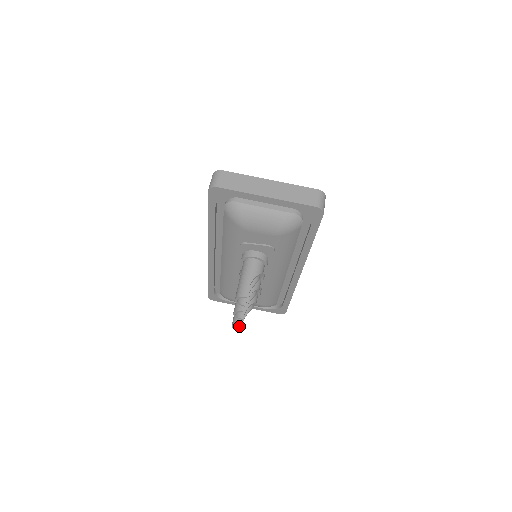
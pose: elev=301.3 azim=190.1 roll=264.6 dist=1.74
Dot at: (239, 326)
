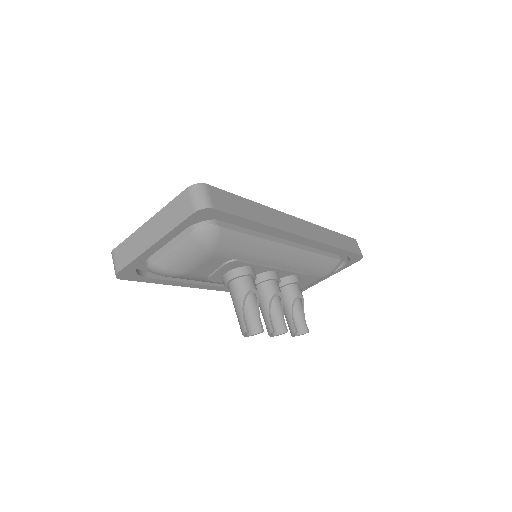
Dot at: (303, 328)
